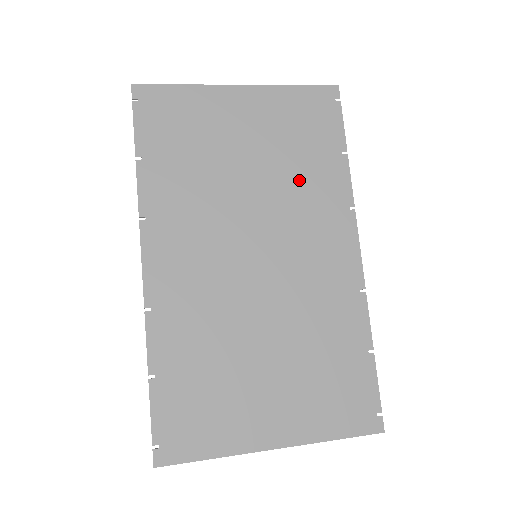
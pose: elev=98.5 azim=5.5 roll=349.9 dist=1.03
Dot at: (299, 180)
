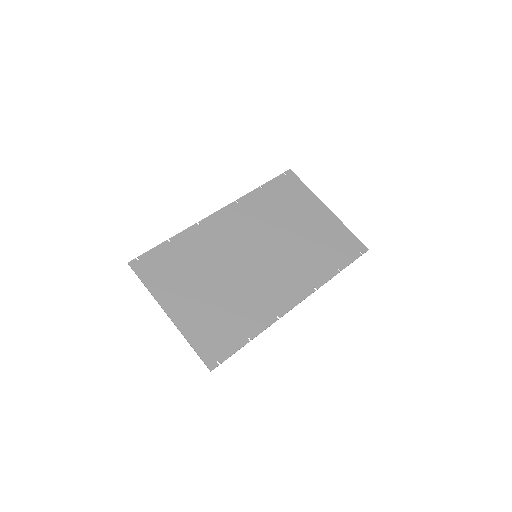
Dot at: (308, 256)
